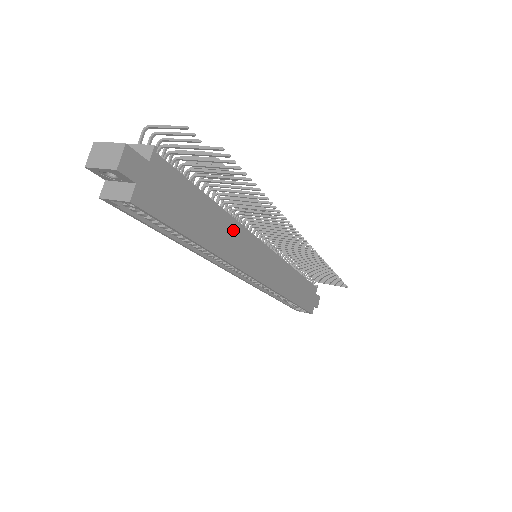
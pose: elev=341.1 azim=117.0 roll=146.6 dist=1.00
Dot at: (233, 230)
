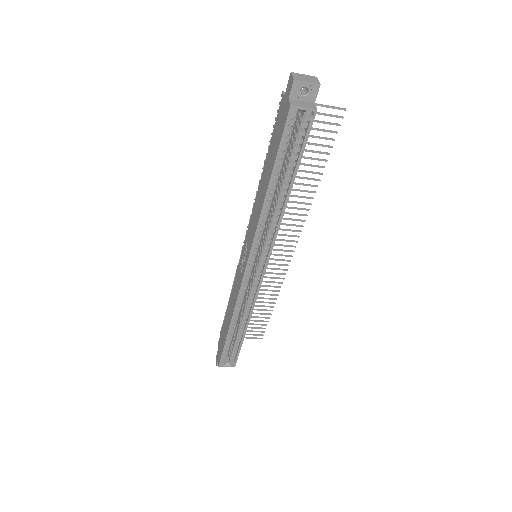
Dot at: occluded
